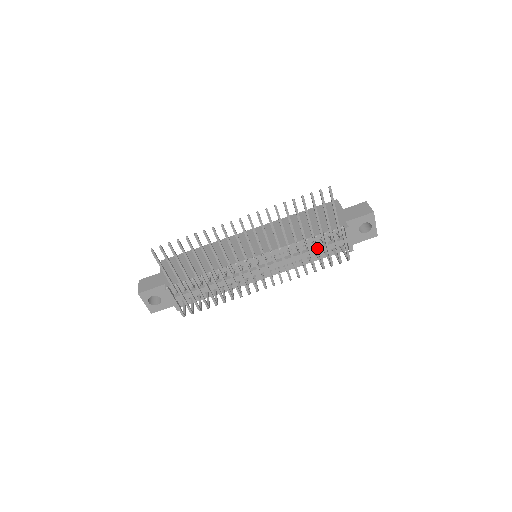
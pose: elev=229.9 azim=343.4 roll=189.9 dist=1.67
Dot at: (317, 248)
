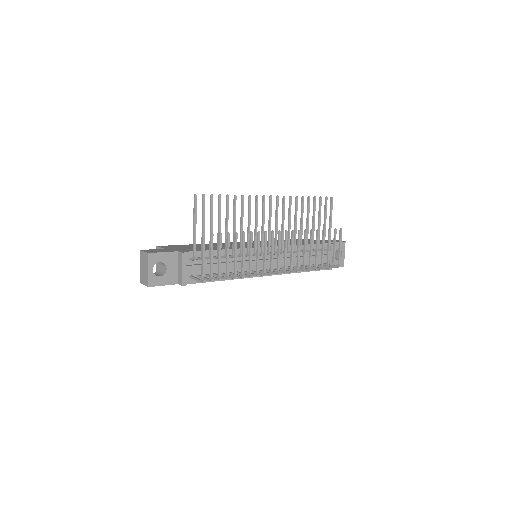
Dot at: (323, 242)
